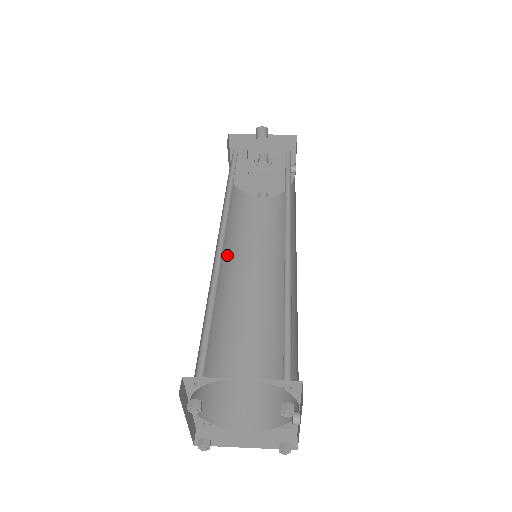
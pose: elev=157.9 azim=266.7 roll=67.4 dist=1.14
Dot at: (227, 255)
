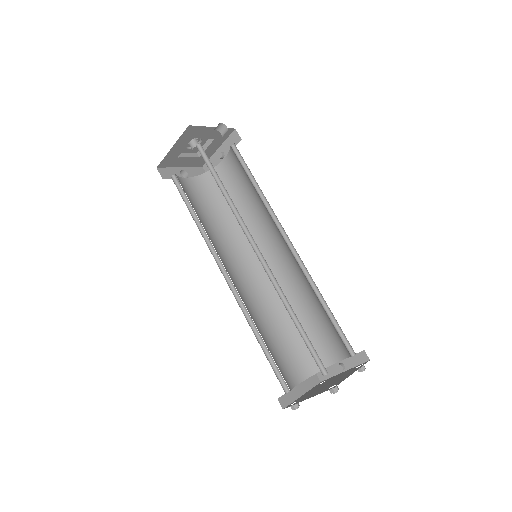
Dot at: occluded
